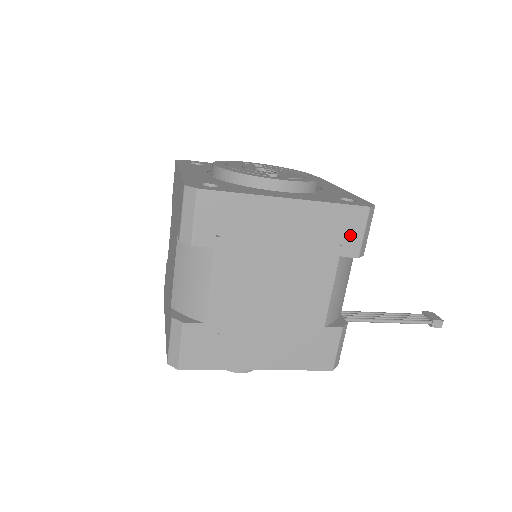
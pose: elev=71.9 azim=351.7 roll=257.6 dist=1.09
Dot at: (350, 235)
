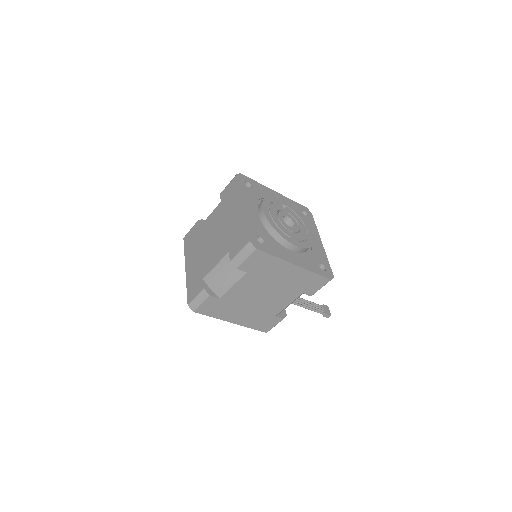
Dot at: (314, 287)
